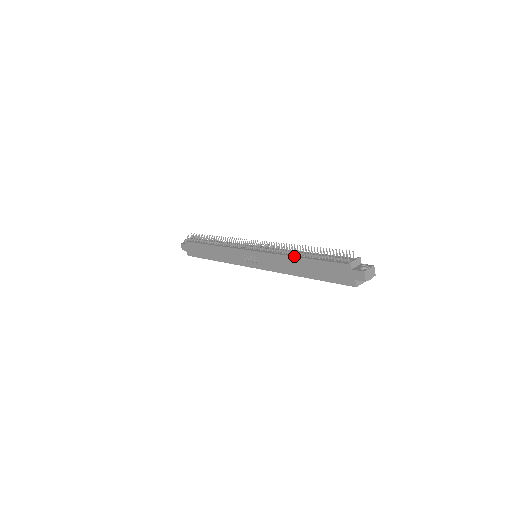
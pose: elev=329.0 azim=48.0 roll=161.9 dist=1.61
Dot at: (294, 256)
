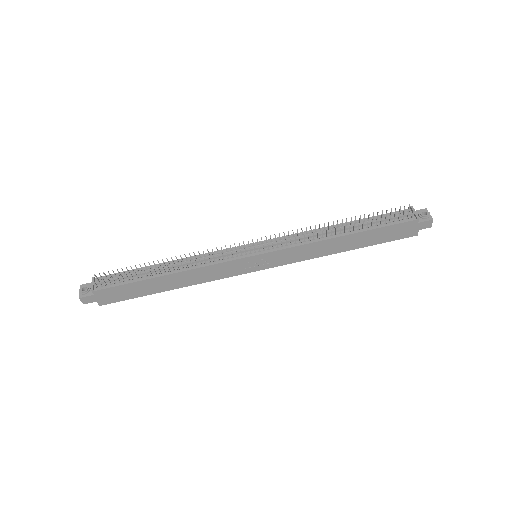
Dot at: (338, 237)
